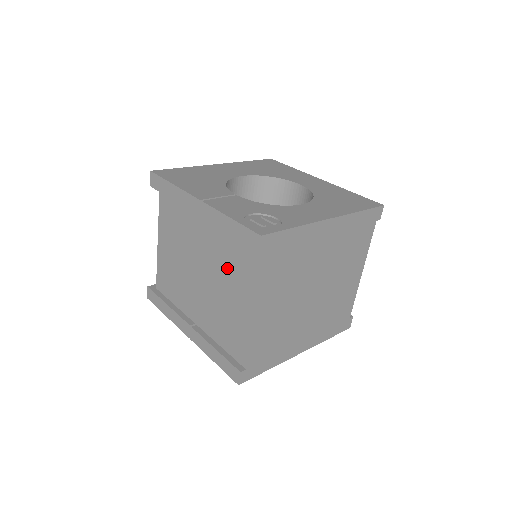
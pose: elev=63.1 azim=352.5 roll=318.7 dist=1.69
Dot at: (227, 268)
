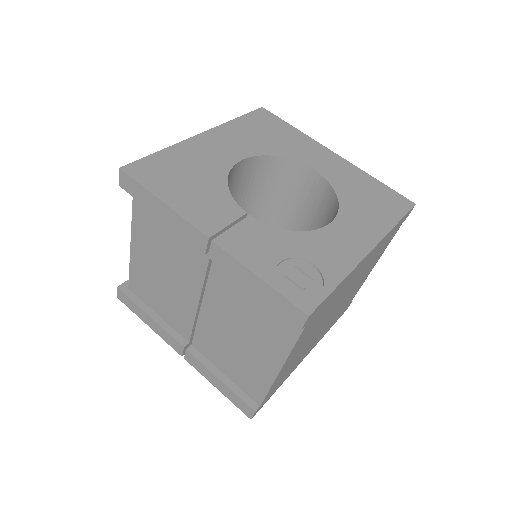
Dot at: (244, 316)
